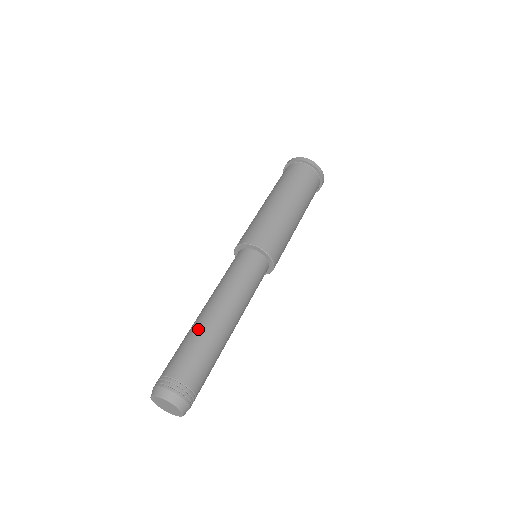
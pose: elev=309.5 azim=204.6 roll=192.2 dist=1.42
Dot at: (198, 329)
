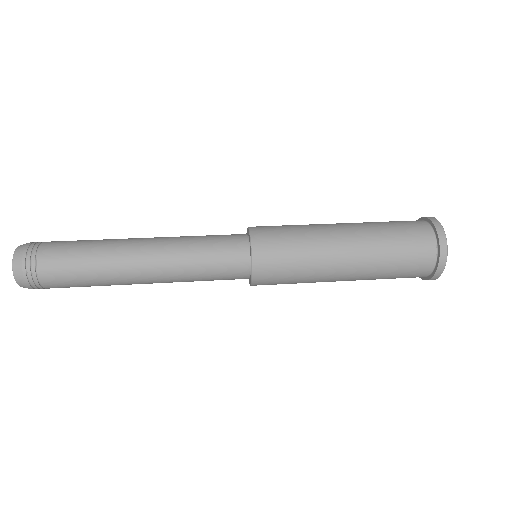
Dot at: (107, 251)
